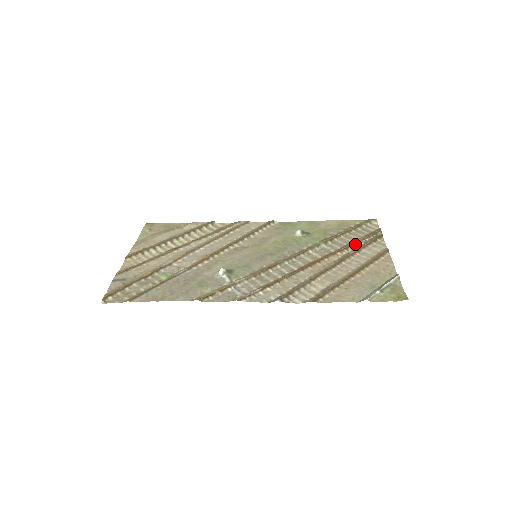
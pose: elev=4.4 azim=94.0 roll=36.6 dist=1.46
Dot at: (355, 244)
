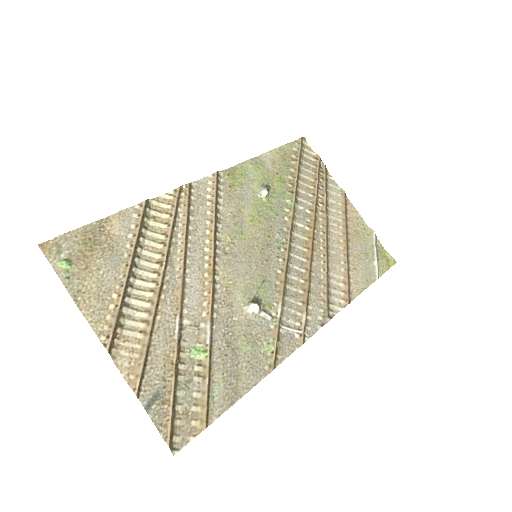
Dot at: (318, 192)
